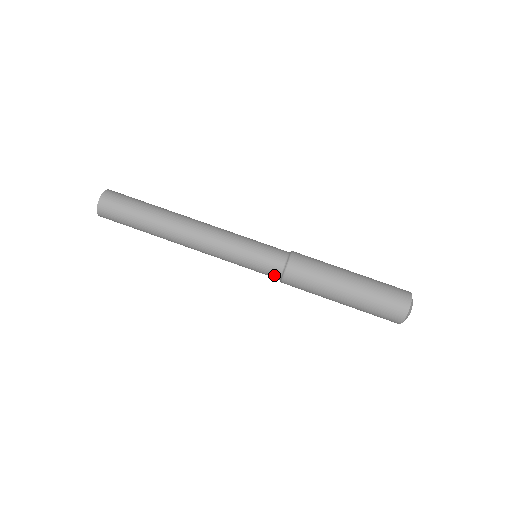
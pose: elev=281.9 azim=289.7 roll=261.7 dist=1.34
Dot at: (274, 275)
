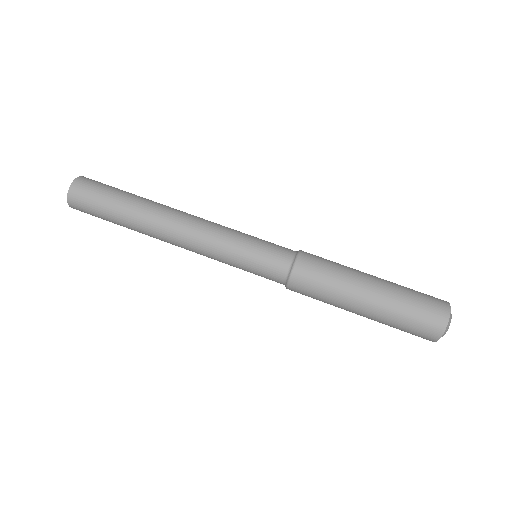
Dot at: (277, 282)
